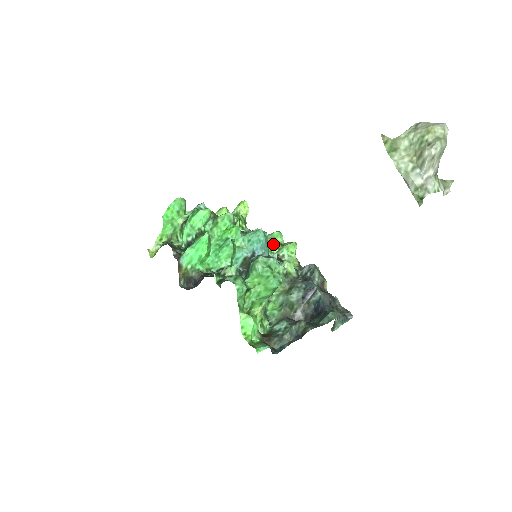
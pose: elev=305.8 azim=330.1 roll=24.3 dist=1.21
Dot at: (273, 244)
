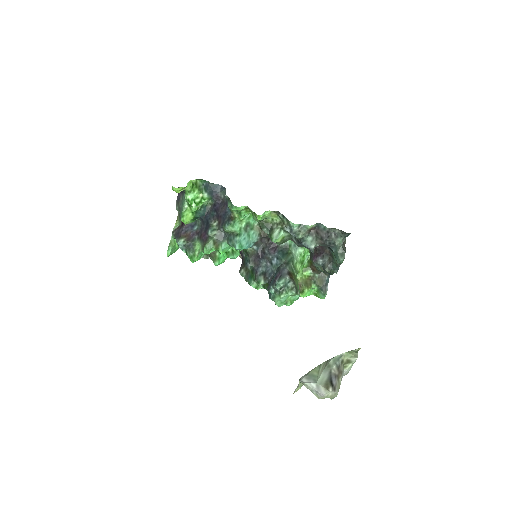
Dot at: (244, 216)
